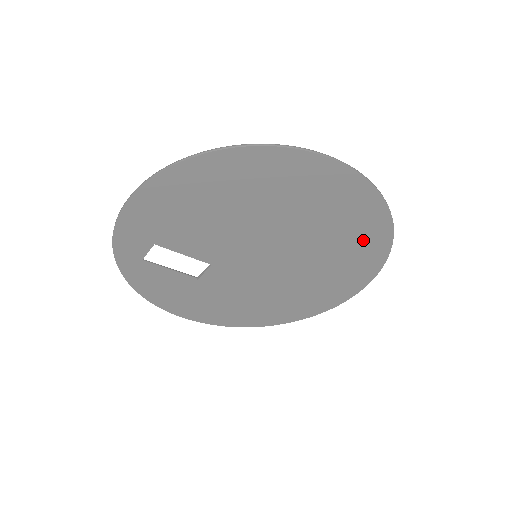
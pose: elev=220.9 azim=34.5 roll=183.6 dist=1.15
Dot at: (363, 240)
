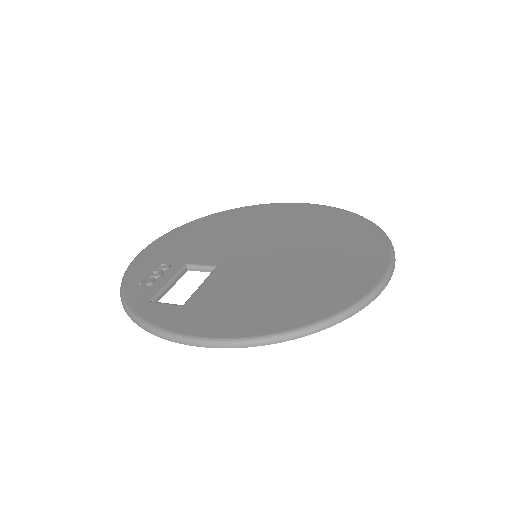
Dot at: occluded
